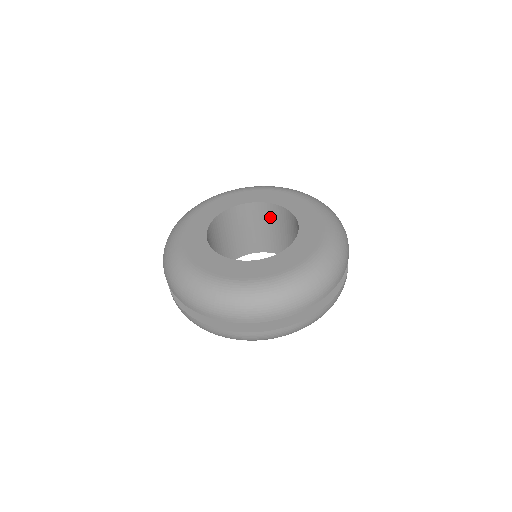
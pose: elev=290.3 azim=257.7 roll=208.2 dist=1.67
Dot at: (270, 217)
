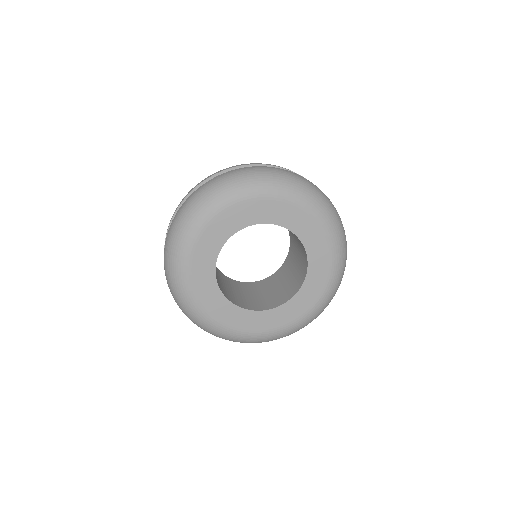
Dot at: occluded
